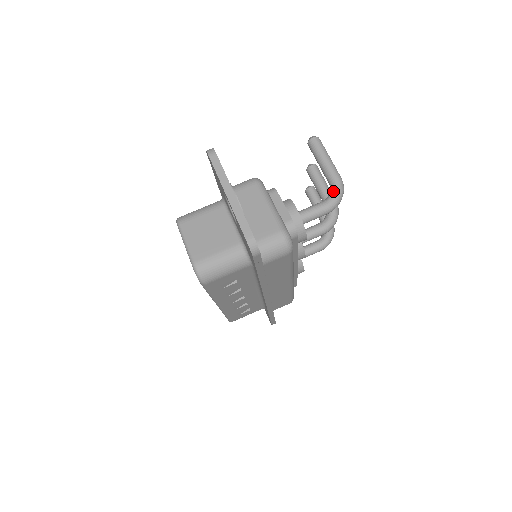
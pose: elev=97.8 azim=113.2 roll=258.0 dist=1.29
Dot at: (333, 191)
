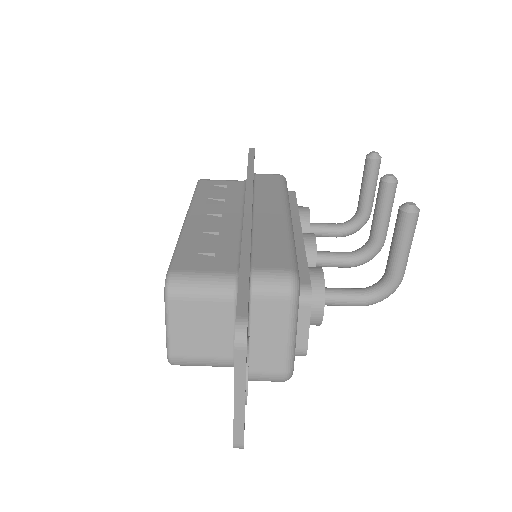
Dot at: (382, 291)
